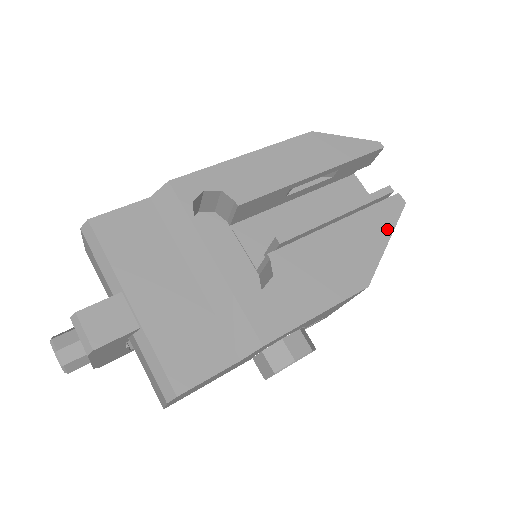
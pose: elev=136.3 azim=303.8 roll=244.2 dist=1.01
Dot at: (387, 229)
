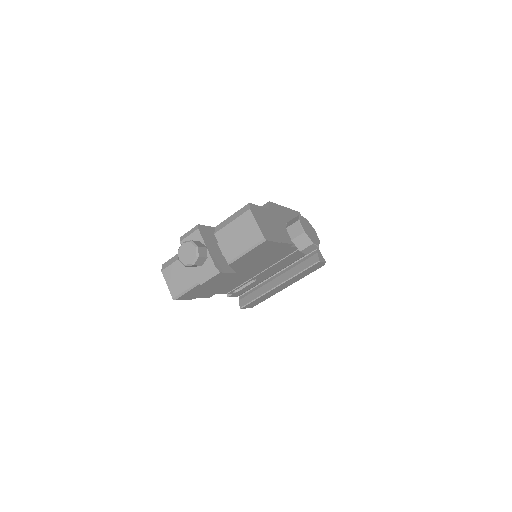
Dot at: occluded
